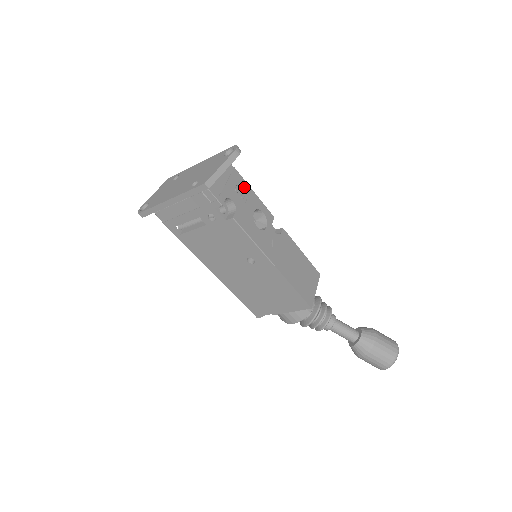
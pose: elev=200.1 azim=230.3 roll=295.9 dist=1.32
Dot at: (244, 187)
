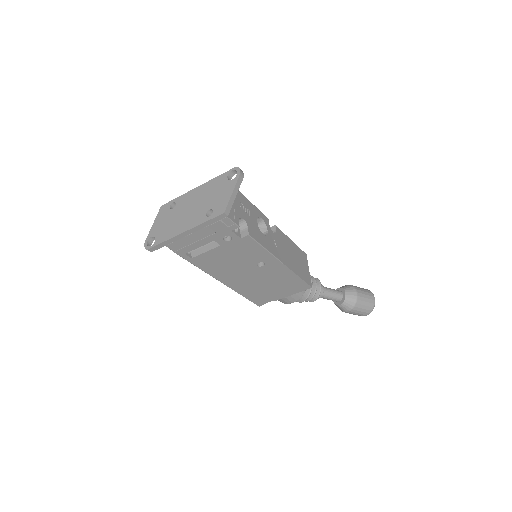
Dot at: (244, 201)
